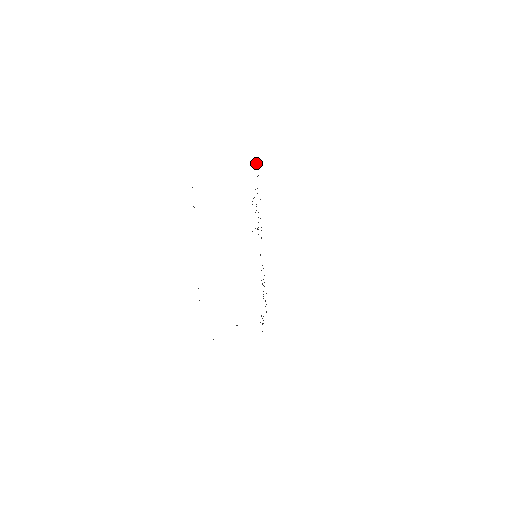
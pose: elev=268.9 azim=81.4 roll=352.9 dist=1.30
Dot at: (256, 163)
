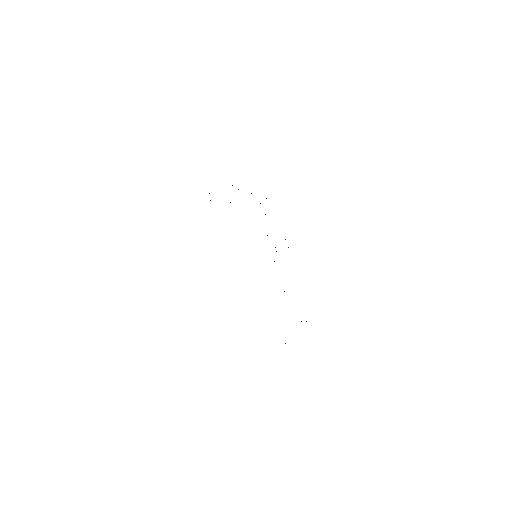
Dot at: occluded
